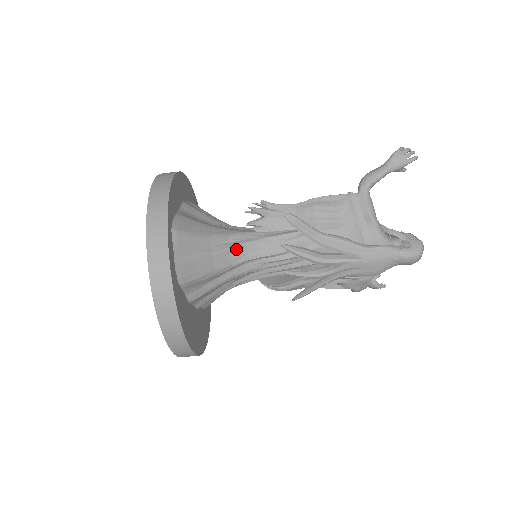
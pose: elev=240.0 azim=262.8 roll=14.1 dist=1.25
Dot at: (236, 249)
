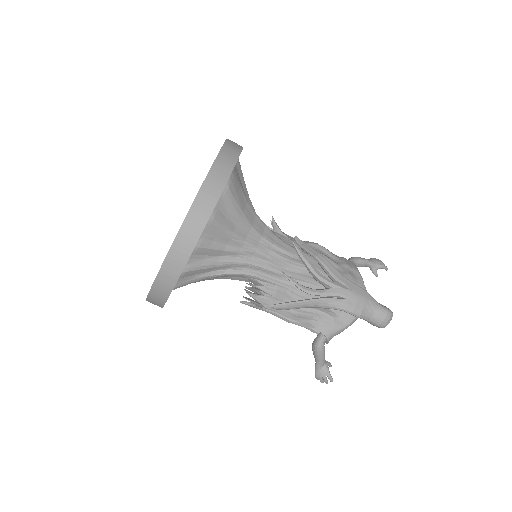
Dot at: (259, 221)
